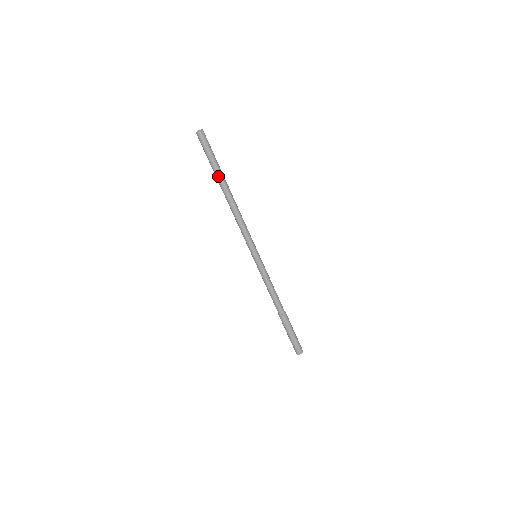
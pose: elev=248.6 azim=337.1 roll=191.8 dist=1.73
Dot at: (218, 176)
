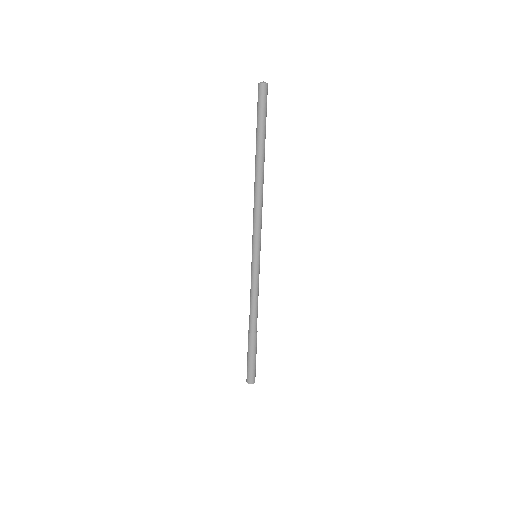
Dot at: (259, 146)
